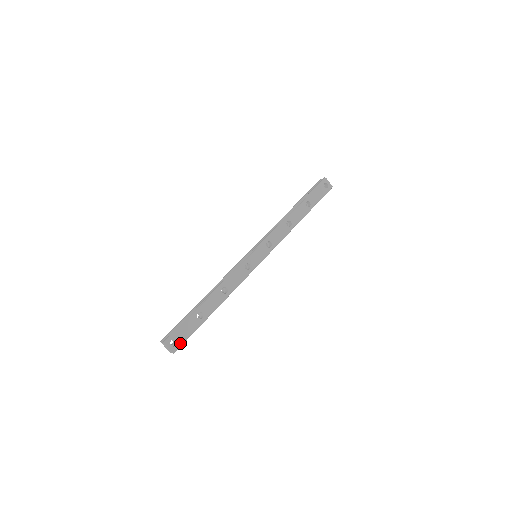
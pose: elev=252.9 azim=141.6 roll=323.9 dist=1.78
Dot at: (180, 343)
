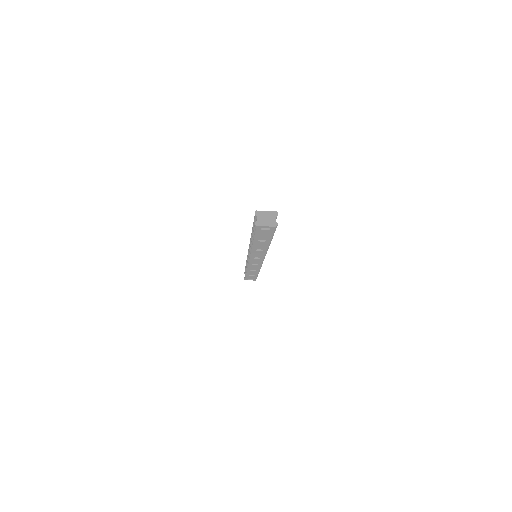
Dot at: (254, 279)
